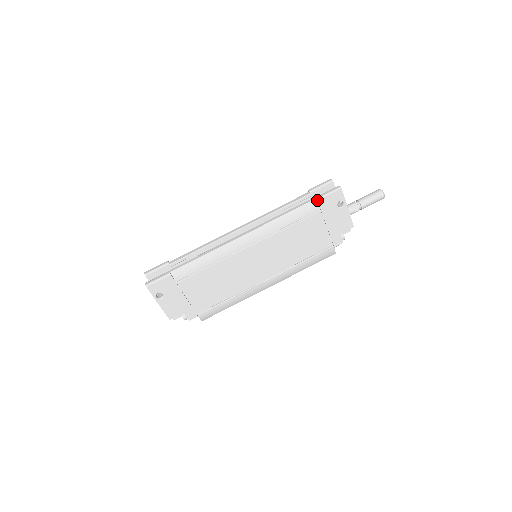
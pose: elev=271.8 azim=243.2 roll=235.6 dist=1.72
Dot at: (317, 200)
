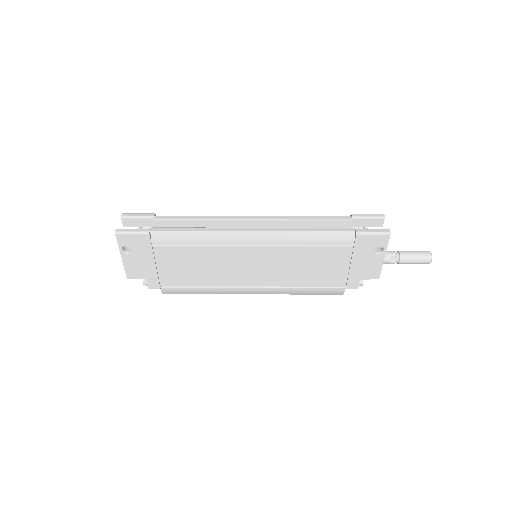
Dot at: (356, 234)
